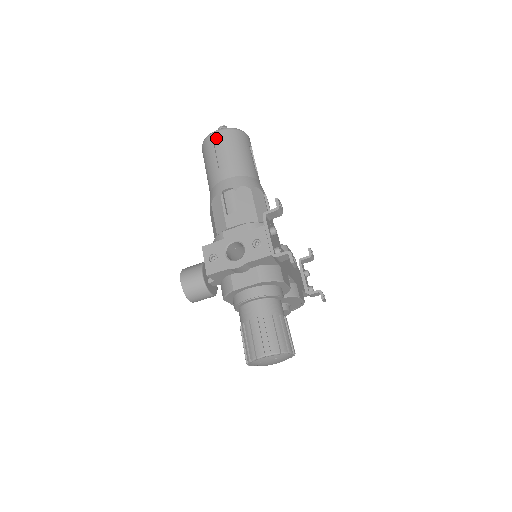
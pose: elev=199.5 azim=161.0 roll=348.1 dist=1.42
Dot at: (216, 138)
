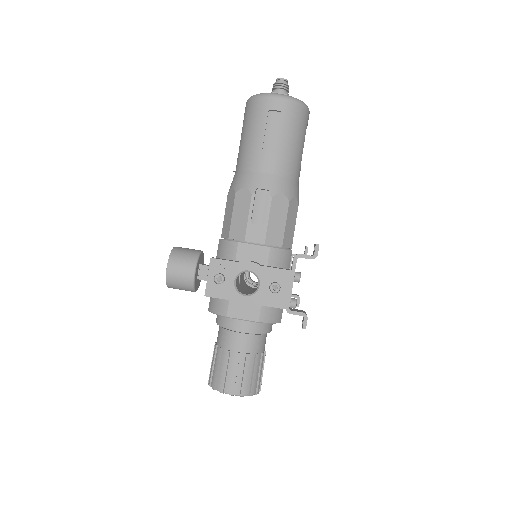
Dot at: (274, 107)
